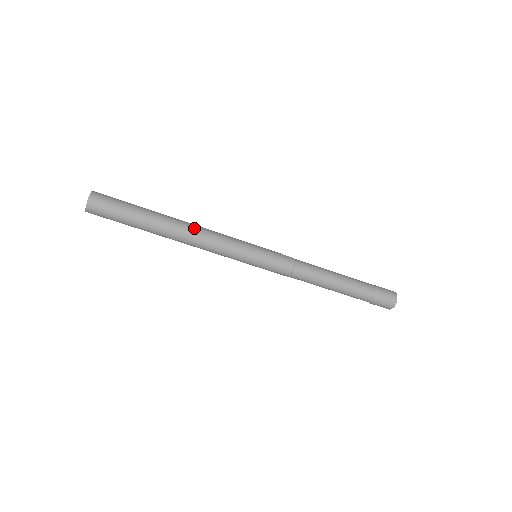
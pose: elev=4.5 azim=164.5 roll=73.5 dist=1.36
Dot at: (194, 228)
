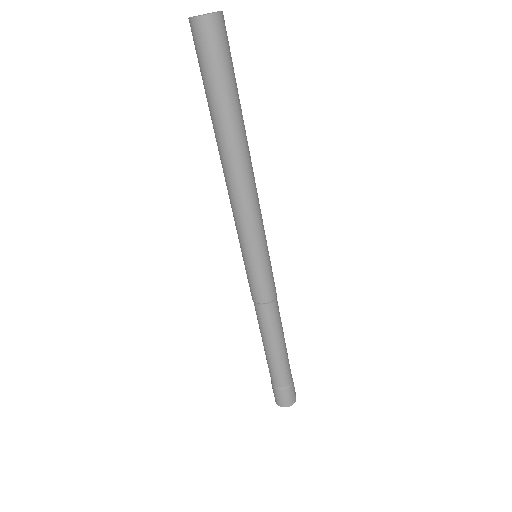
Dot at: occluded
